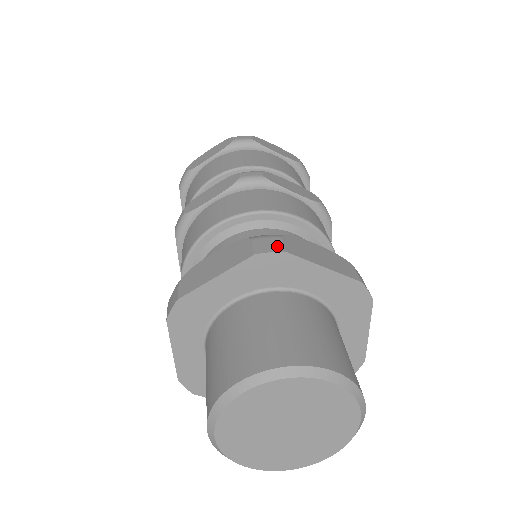
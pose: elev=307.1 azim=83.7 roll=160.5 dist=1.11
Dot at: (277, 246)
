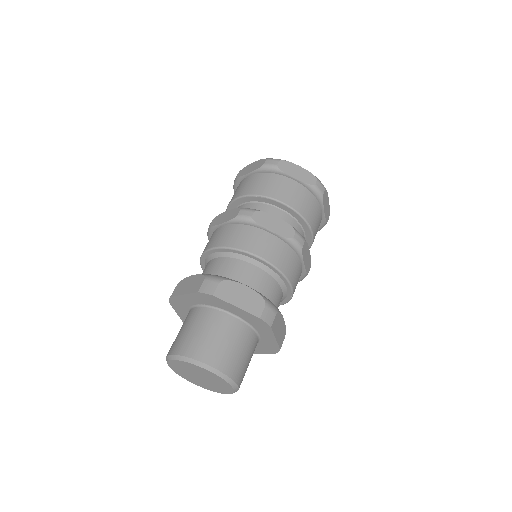
Dot at: (211, 290)
